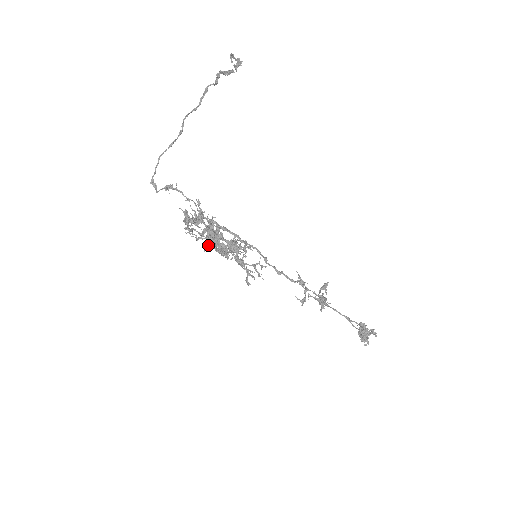
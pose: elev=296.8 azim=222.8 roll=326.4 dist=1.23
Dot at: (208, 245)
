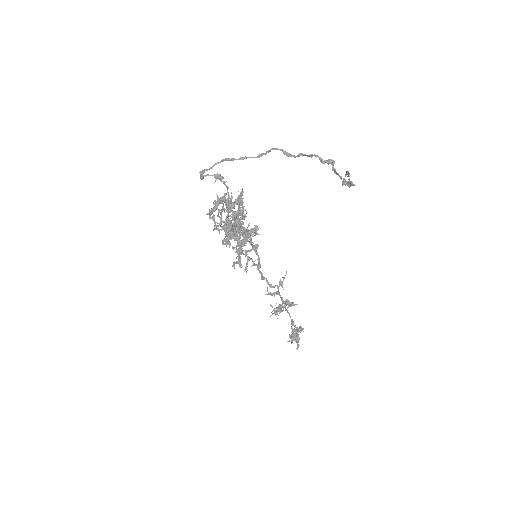
Dot at: (223, 226)
